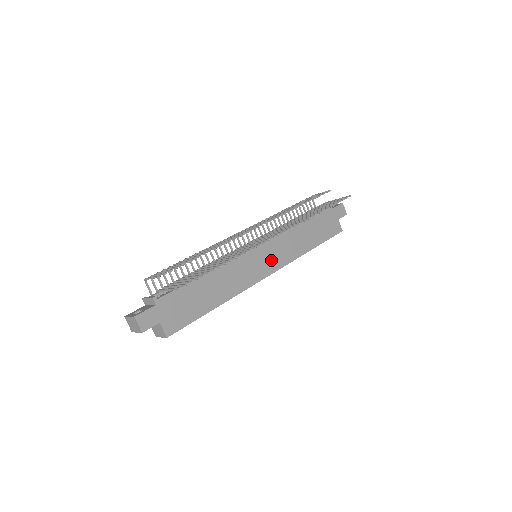
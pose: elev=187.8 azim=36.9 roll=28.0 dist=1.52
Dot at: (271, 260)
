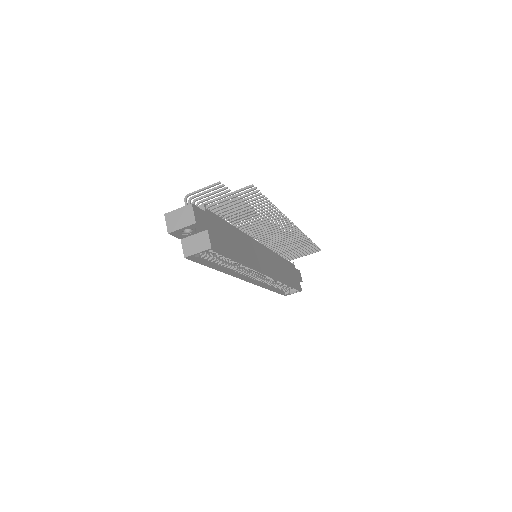
Dot at: (269, 264)
